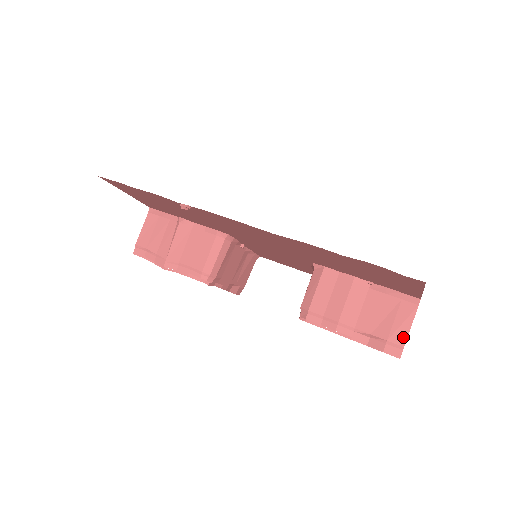
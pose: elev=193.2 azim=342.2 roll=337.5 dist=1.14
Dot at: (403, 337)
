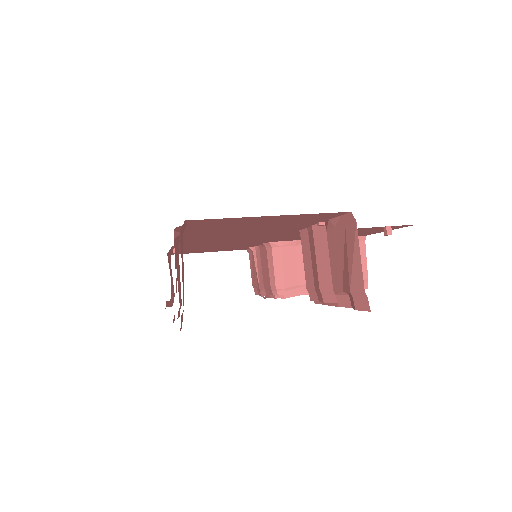
Dot at: (359, 278)
